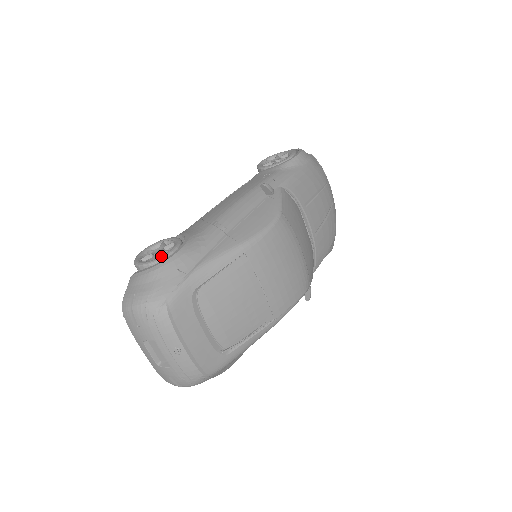
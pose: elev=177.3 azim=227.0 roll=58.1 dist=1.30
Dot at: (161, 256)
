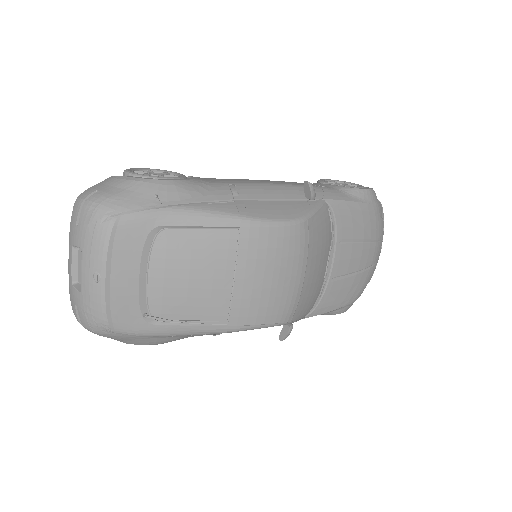
Dot at: occluded
